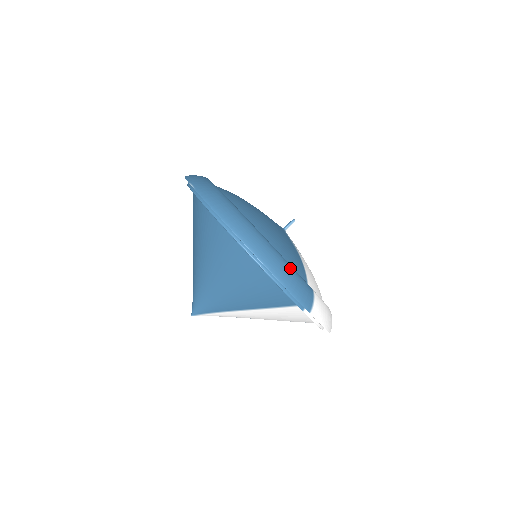
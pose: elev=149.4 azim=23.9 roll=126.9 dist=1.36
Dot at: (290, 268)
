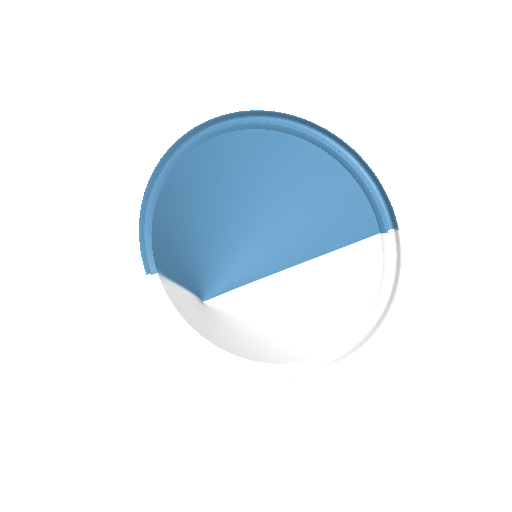
Dot at: occluded
